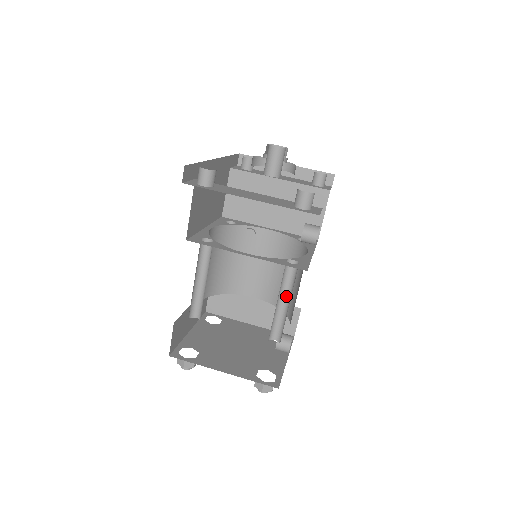
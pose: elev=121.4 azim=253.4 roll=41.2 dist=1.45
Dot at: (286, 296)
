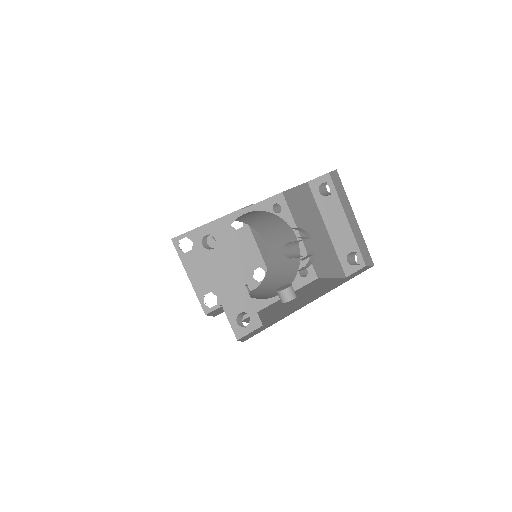
Dot at: occluded
